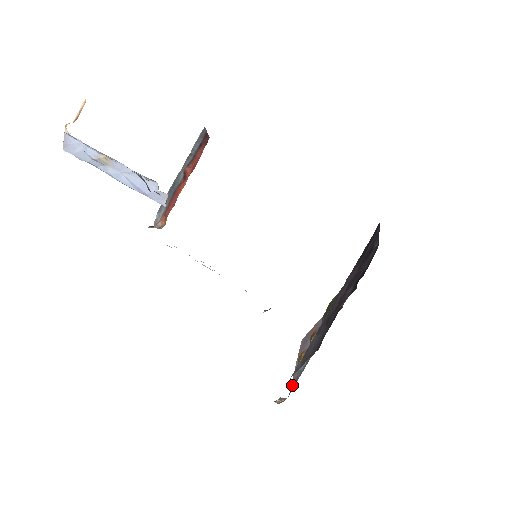
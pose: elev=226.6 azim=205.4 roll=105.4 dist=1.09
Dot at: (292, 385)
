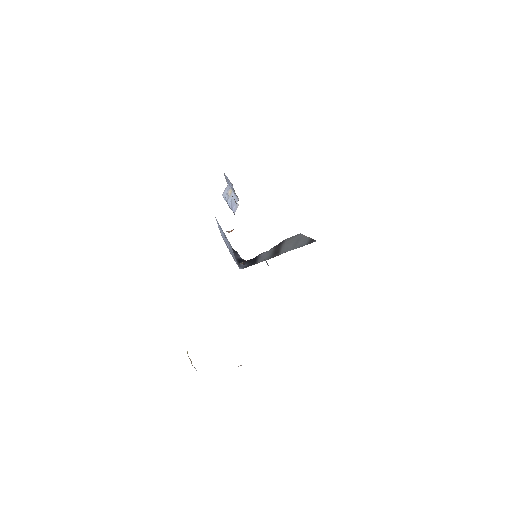
Dot at: occluded
